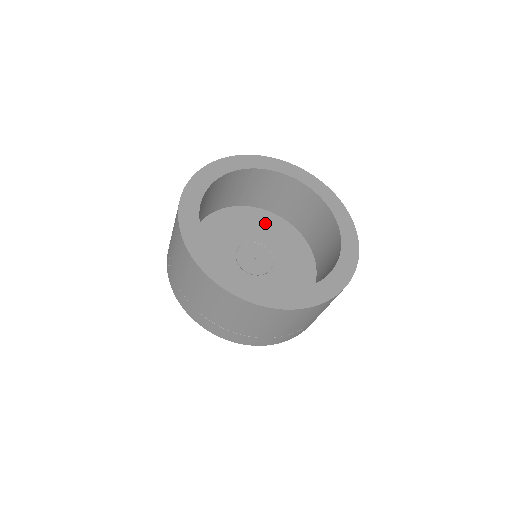
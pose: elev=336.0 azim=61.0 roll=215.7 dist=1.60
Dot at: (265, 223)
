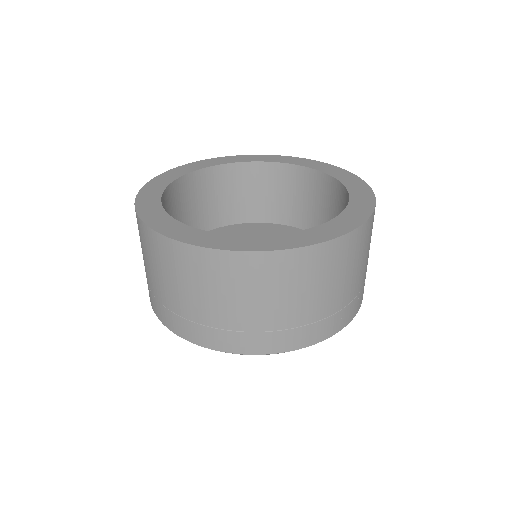
Dot at: occluded
